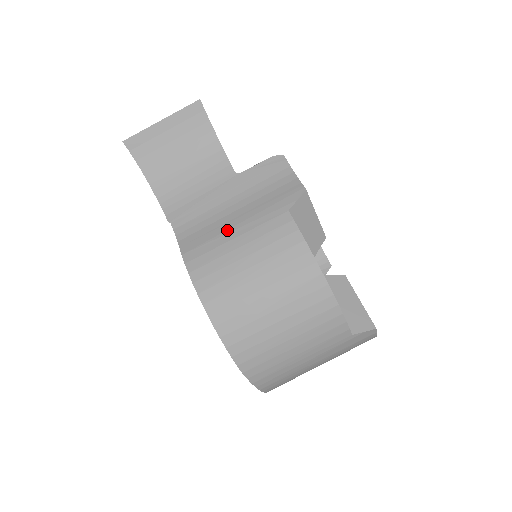
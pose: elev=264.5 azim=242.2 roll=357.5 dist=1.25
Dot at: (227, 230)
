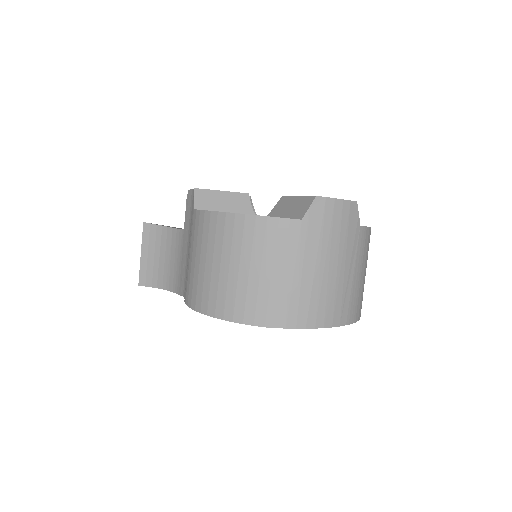
Dot at: (188, 260)
